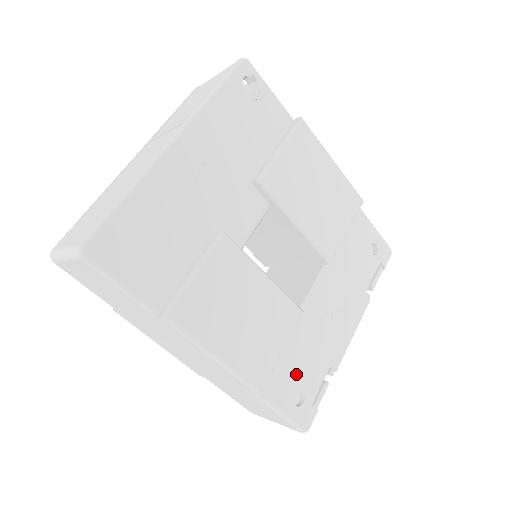
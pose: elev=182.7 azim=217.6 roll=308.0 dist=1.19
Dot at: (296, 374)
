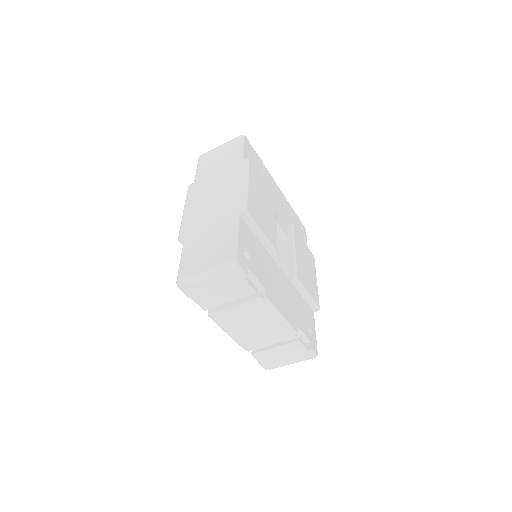
Dot at: (254, 253)
